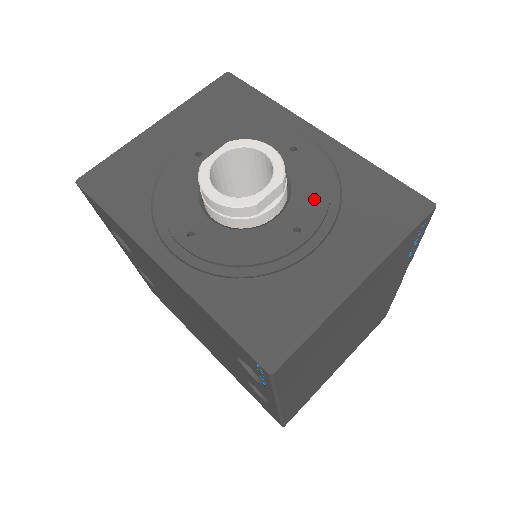
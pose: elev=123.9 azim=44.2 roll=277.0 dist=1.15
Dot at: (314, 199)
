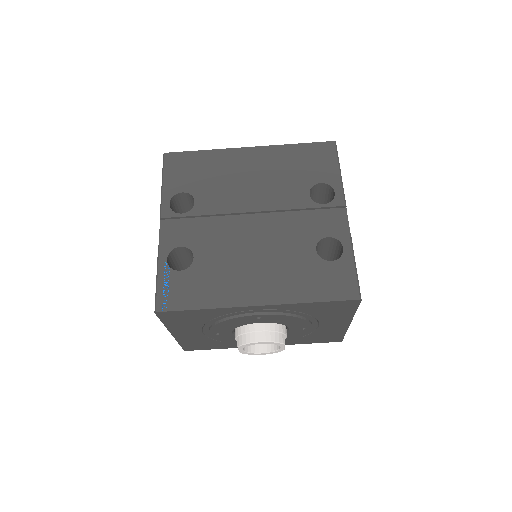
Dot at: (297, 323)
